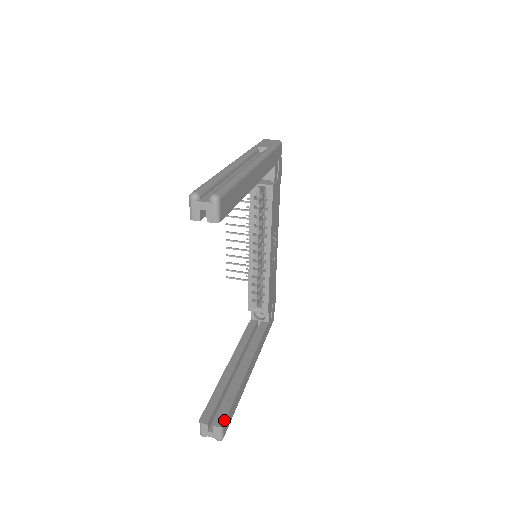
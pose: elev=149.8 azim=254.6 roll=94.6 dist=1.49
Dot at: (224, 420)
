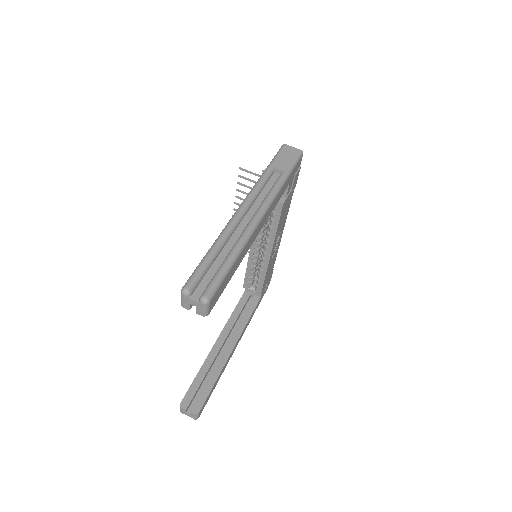
Dot at: (201, 408)
